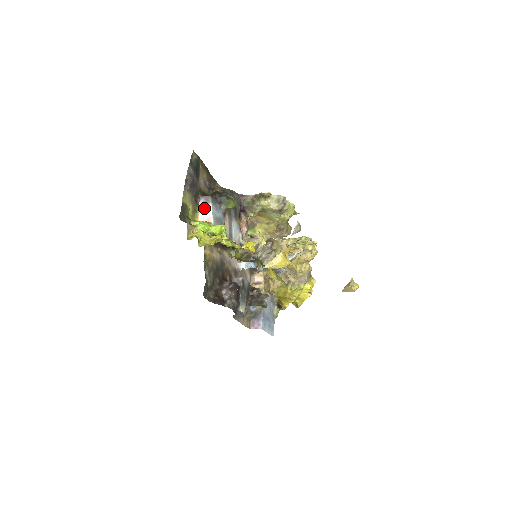
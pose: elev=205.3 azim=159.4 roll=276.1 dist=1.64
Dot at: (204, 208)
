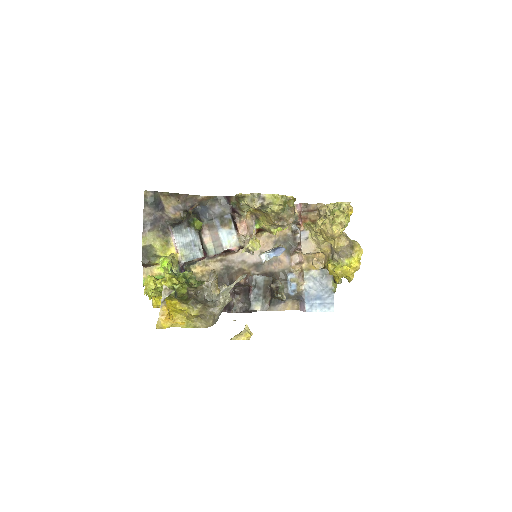
Dot at: (173, 238)
